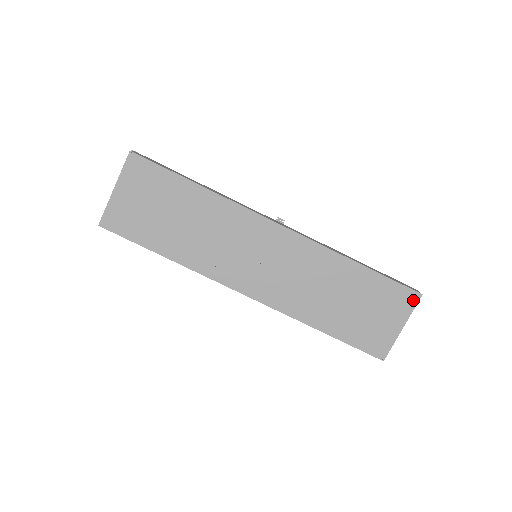
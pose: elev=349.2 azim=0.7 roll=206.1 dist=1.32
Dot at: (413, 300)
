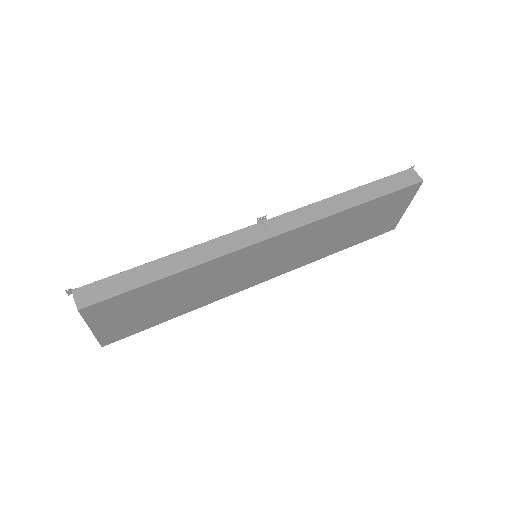
Dot at: (415, 189)
